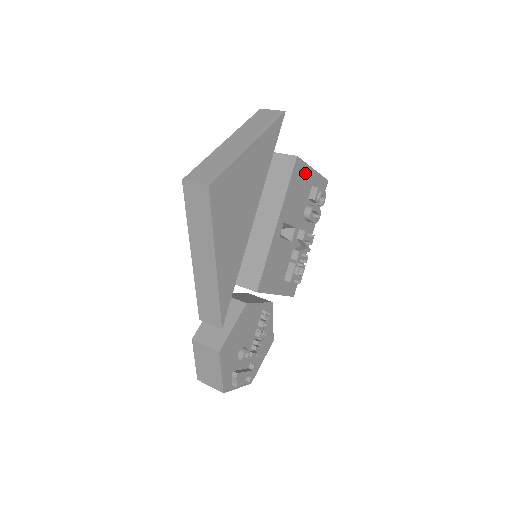
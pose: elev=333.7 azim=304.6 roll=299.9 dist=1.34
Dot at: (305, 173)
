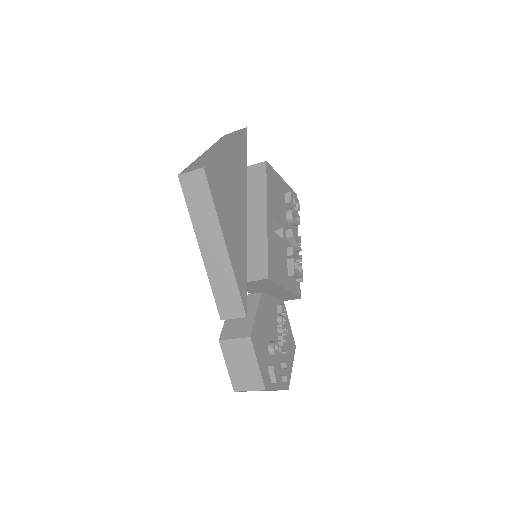
Dot at: (276, 179)
